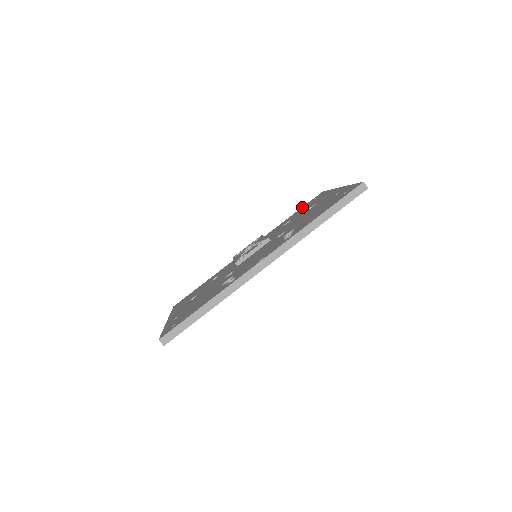
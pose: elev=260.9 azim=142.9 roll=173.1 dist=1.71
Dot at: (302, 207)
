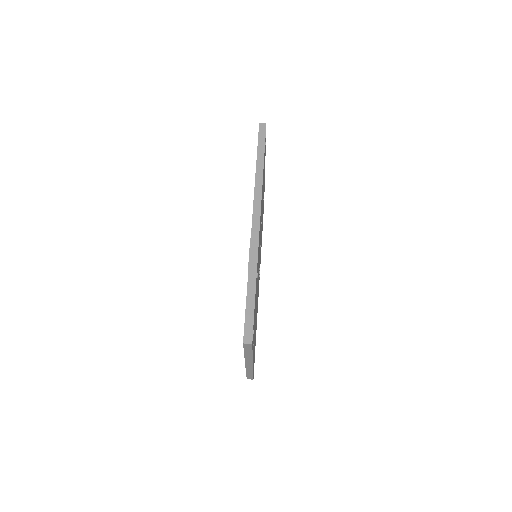
Dot at: occluded
